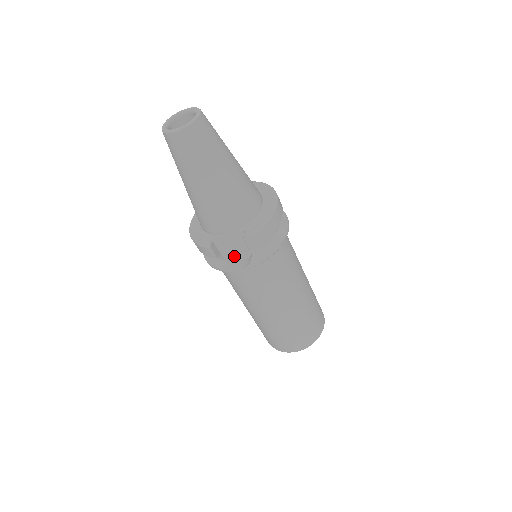
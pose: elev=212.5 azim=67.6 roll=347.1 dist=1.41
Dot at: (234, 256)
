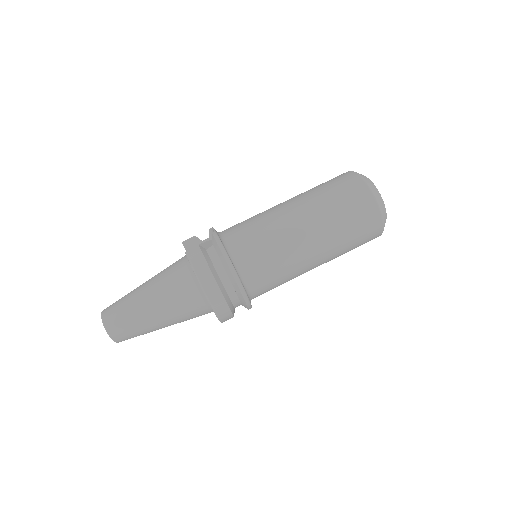
Dot at: occluded
